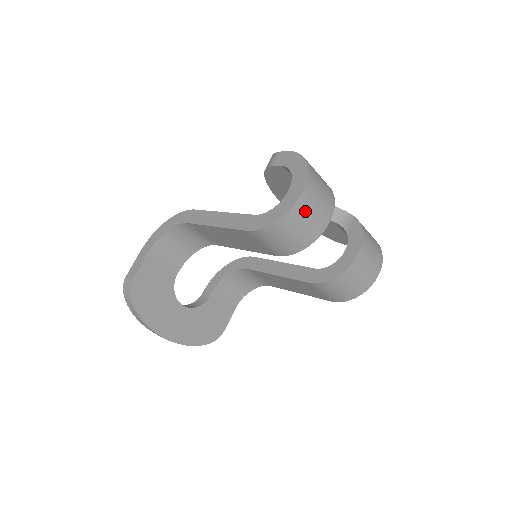
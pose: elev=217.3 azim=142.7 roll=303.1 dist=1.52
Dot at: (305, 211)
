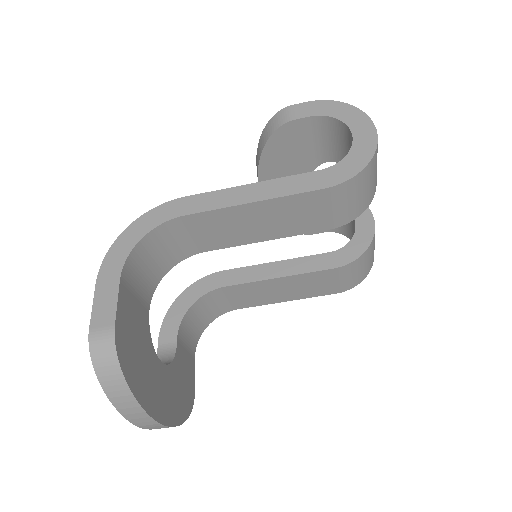
Dot at: occluded
